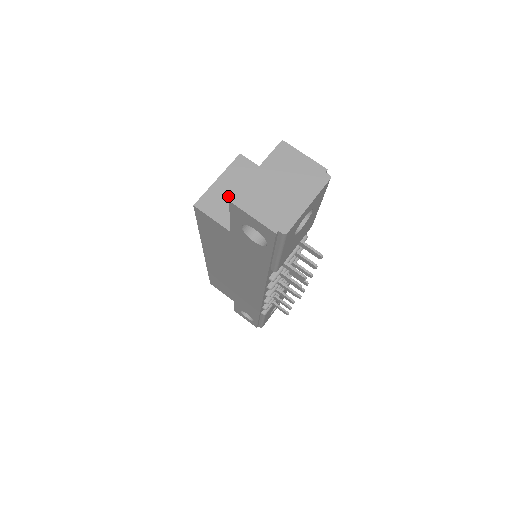
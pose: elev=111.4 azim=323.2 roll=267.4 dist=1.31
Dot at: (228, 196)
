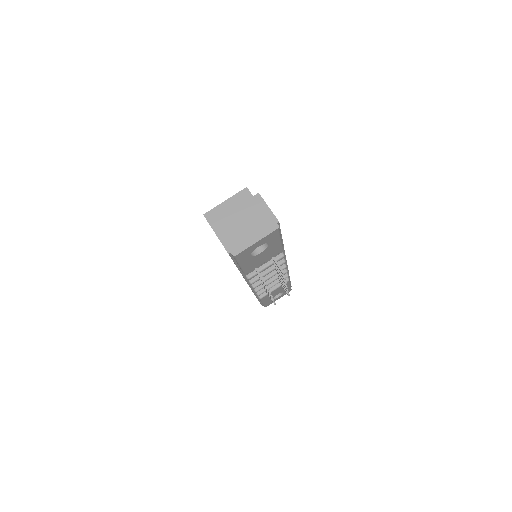
Dot at: occluded
